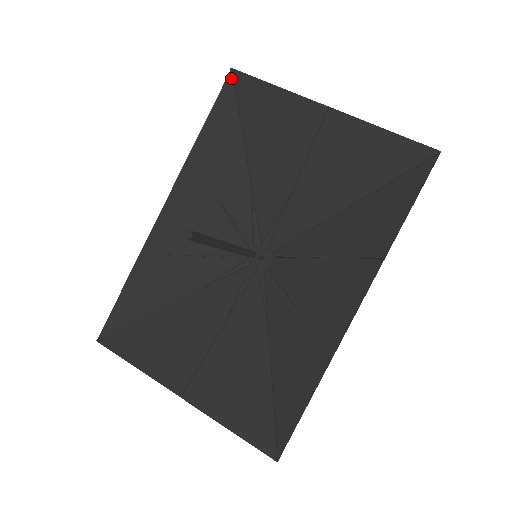
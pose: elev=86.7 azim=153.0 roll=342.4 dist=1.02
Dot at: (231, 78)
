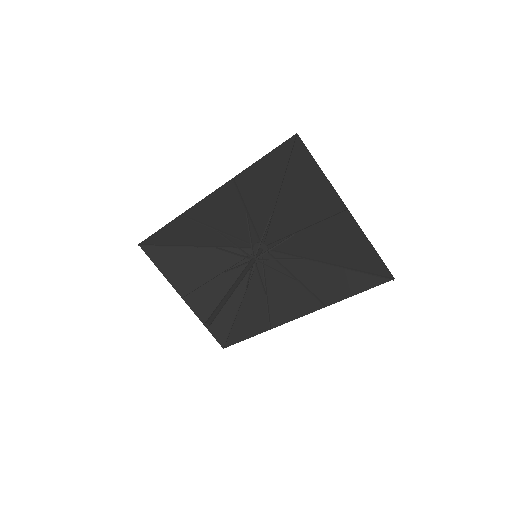
Dot at: (293, 140)
